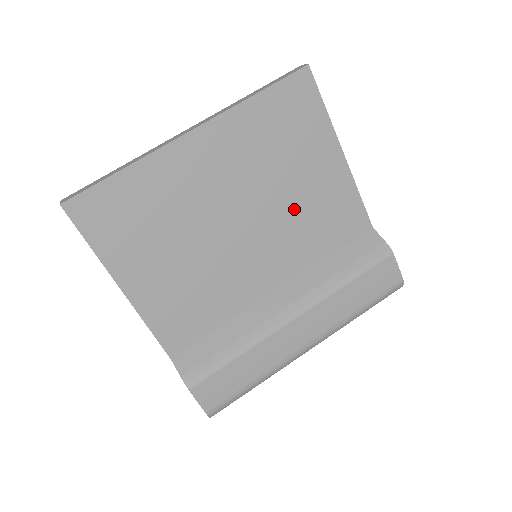
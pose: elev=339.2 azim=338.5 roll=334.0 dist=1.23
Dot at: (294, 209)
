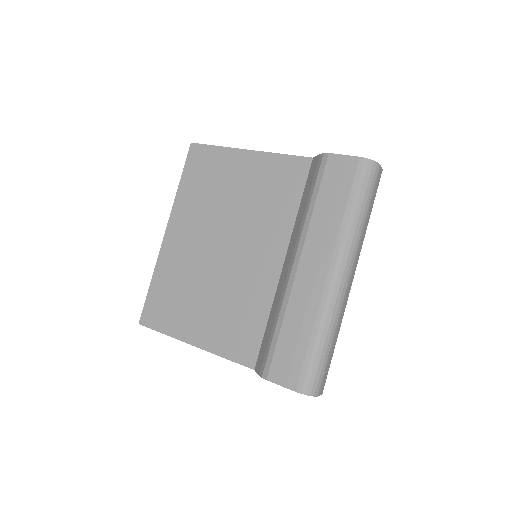
Dot at: (248, 207)
